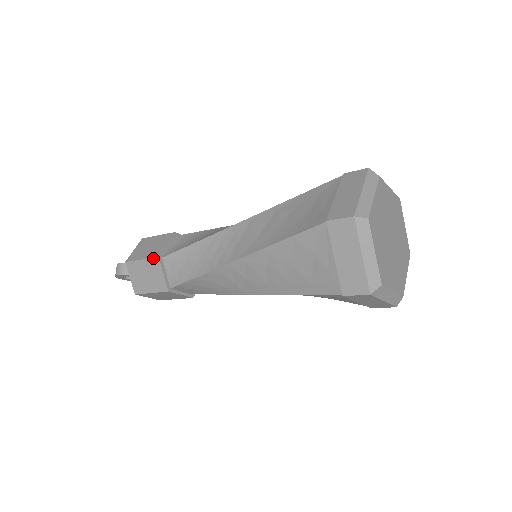
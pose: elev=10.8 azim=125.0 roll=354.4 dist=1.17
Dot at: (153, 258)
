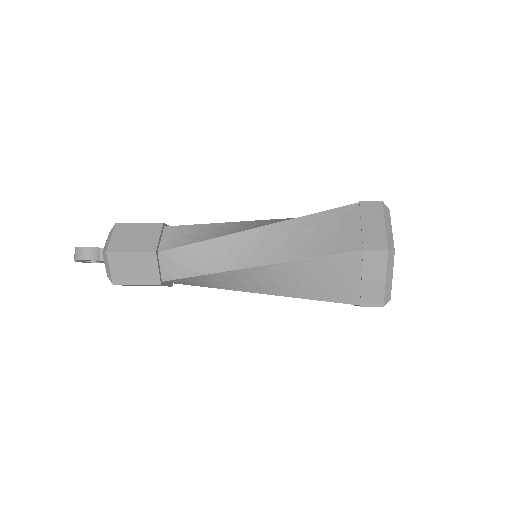
Dot at: (148, 252)
